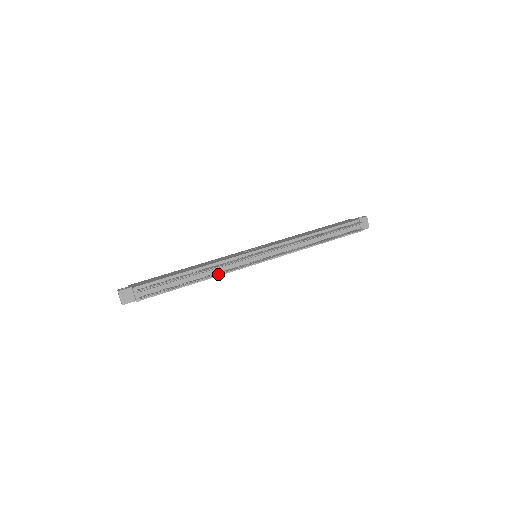
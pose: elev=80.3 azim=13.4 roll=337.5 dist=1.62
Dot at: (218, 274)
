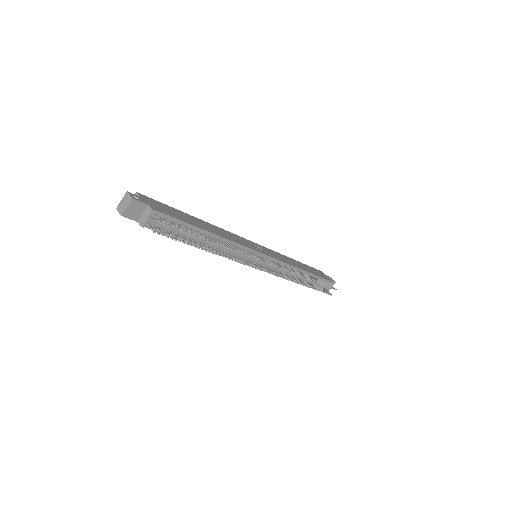
Dot at: (230, 258)
